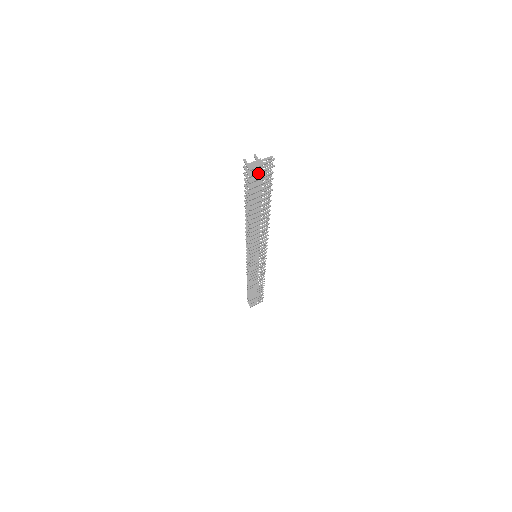
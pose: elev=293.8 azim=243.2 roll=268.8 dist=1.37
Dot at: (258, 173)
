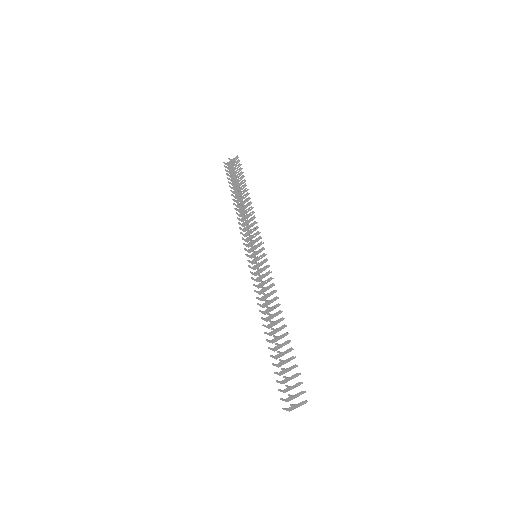
Dot at: occluded
